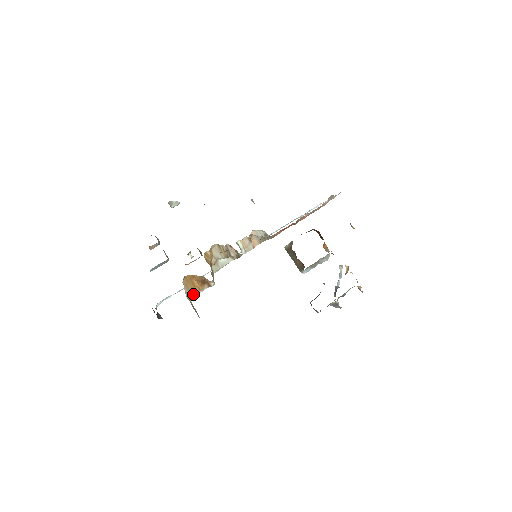
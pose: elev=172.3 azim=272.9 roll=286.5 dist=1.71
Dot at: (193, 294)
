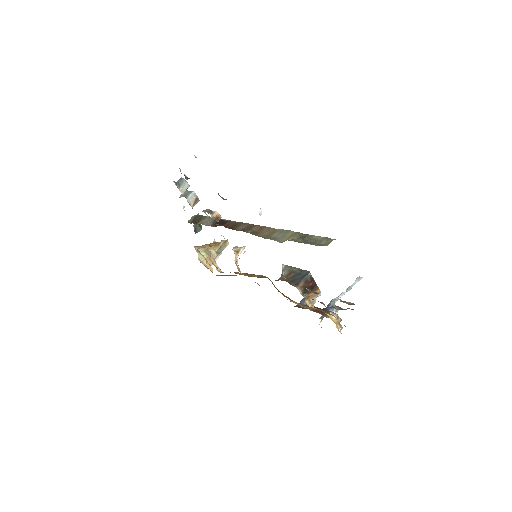
Dot at: occluded
